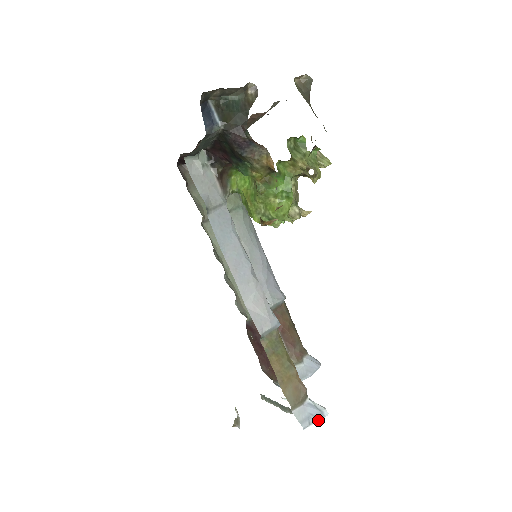
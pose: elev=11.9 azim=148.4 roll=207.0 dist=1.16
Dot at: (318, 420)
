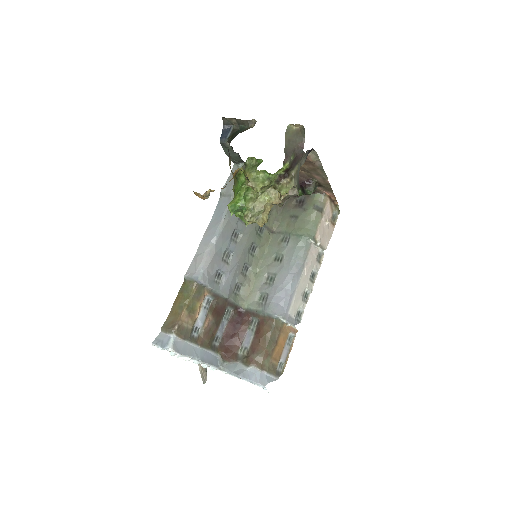
Dot at: (160, 346)
